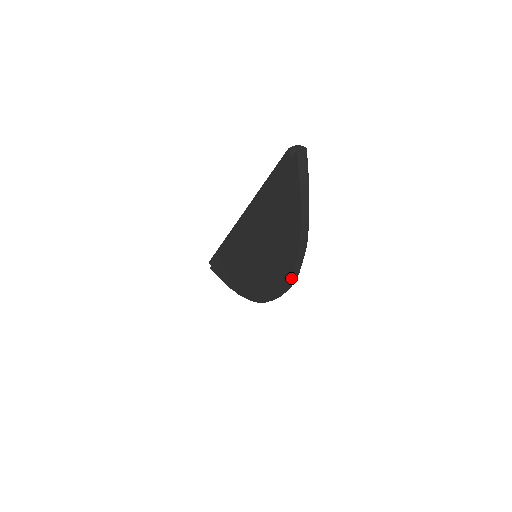
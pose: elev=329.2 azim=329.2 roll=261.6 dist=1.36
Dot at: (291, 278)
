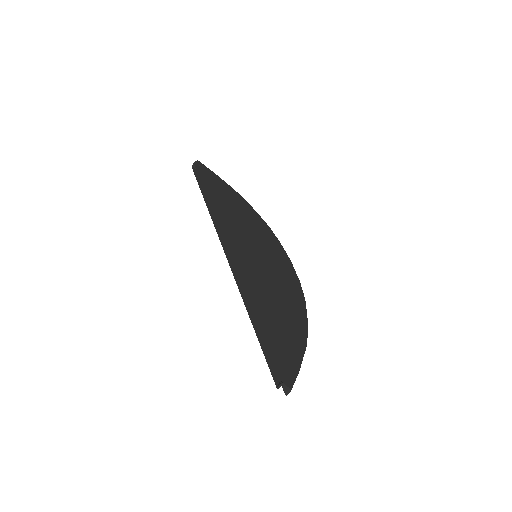
Dot at: occluded
